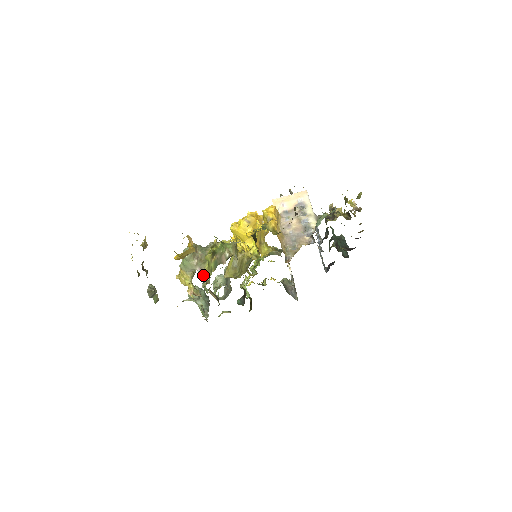
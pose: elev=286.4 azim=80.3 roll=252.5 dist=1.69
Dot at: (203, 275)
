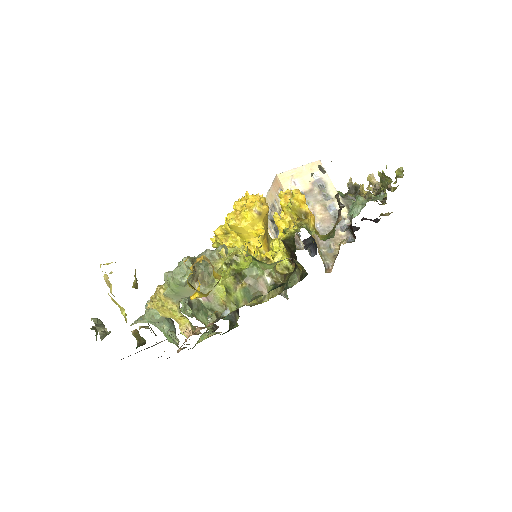
Dot at: (211, 305)
